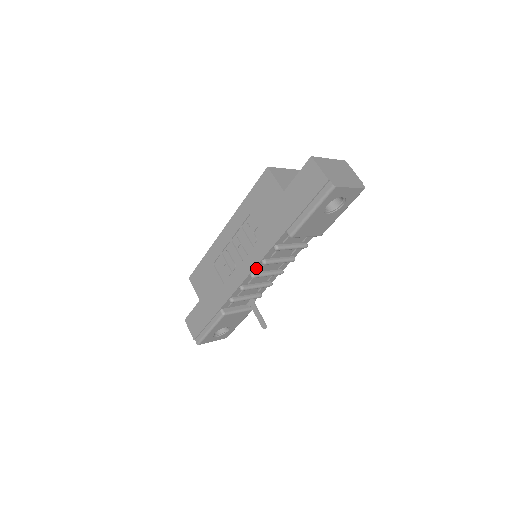
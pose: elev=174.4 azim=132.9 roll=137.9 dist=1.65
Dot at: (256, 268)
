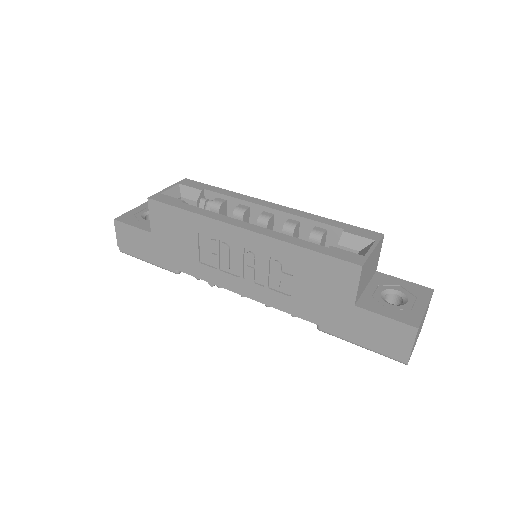
Dot at: (254, 297)
